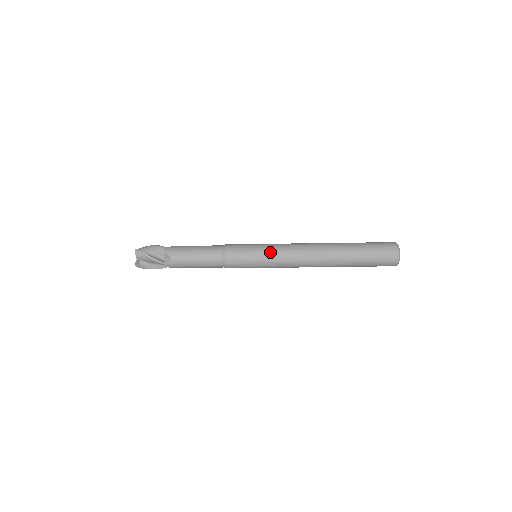
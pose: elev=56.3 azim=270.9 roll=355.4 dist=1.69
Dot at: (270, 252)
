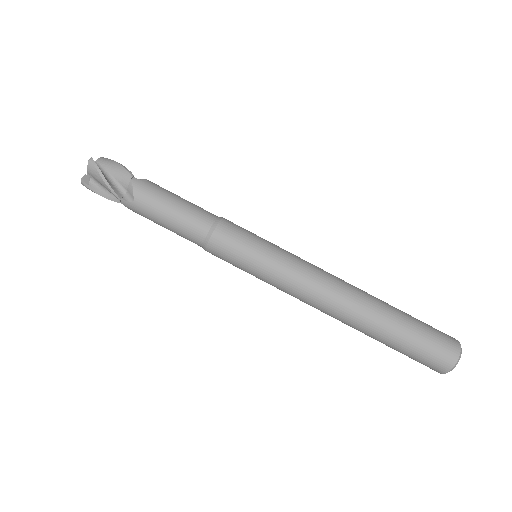
Dot at: occluded
